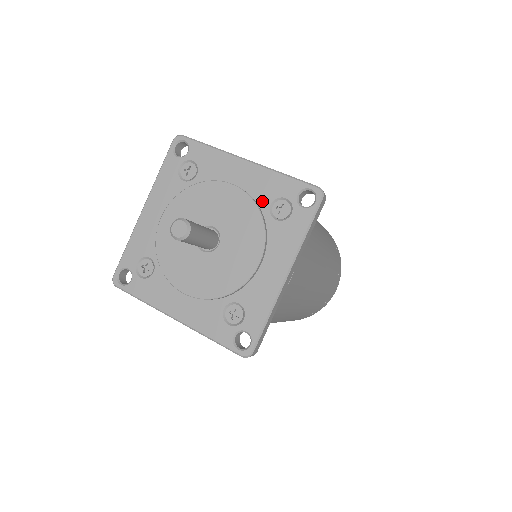
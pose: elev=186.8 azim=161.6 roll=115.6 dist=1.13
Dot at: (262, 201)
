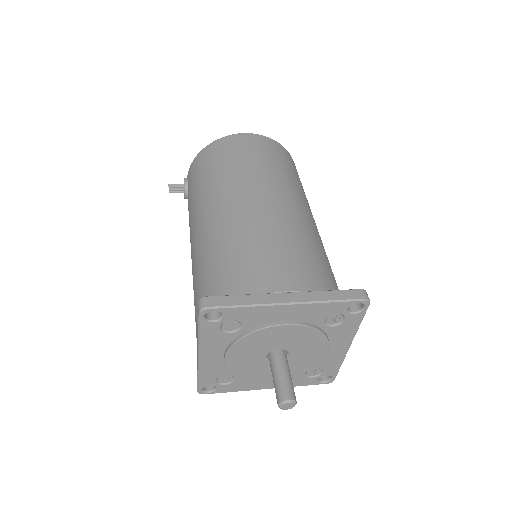
Dot at: (316, 322)
